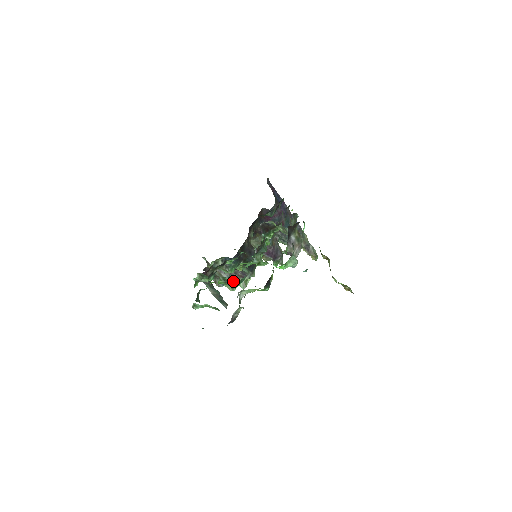
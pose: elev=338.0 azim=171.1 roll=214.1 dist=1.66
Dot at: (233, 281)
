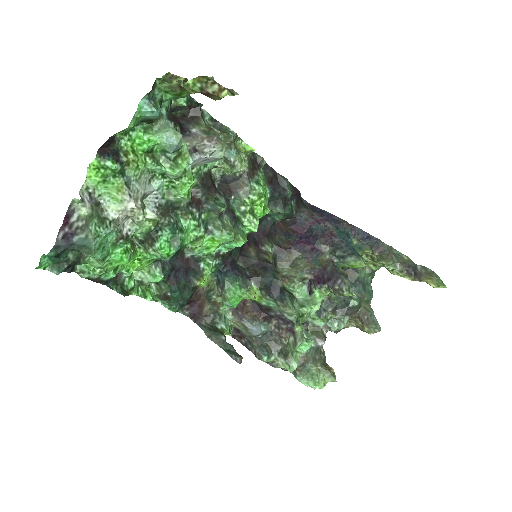
Dot at: (149, 238)
